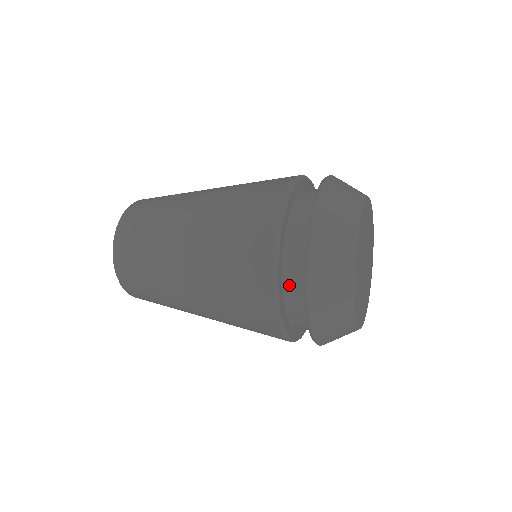
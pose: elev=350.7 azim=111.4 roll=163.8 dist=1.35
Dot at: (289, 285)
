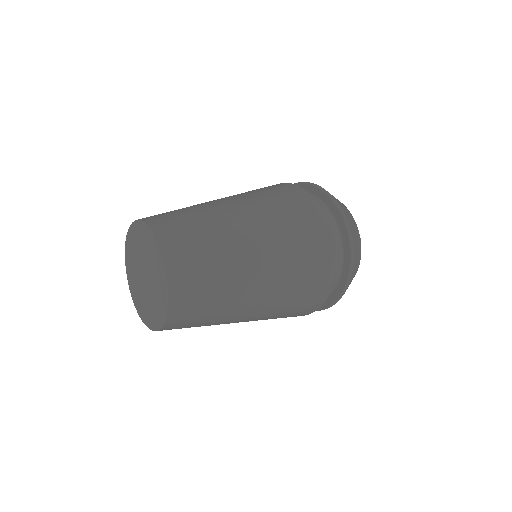
Dot at: occluded
